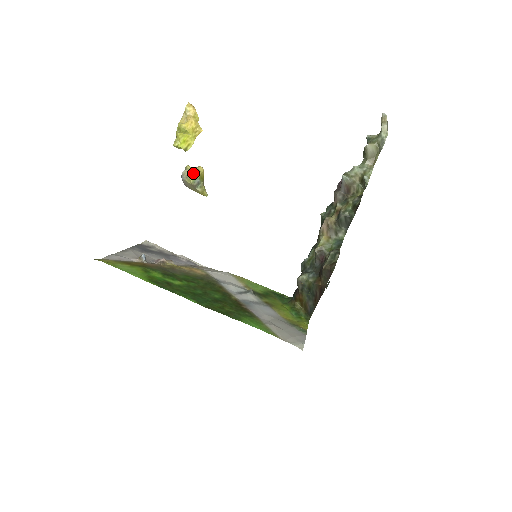
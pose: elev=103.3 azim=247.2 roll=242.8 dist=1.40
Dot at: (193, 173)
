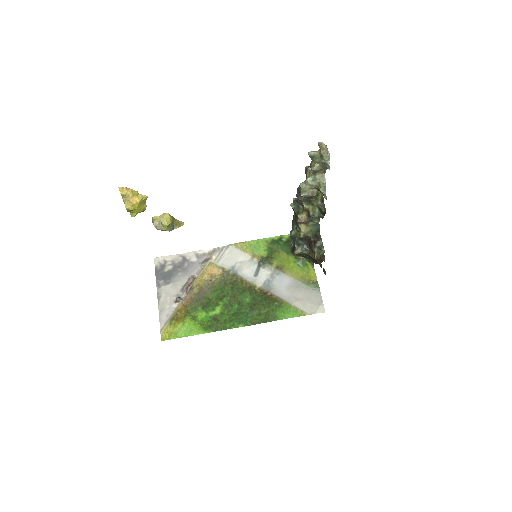
Dot at: (165, 226)
